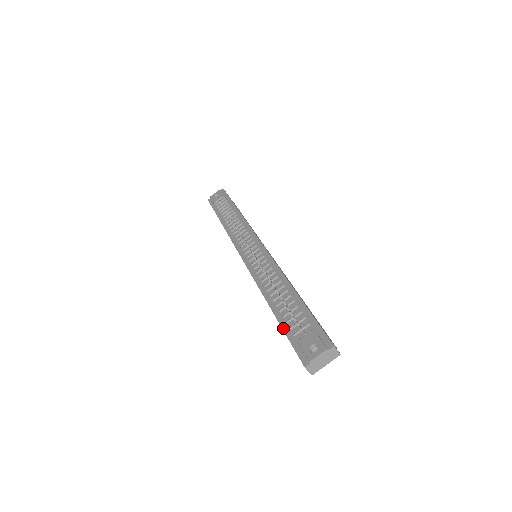
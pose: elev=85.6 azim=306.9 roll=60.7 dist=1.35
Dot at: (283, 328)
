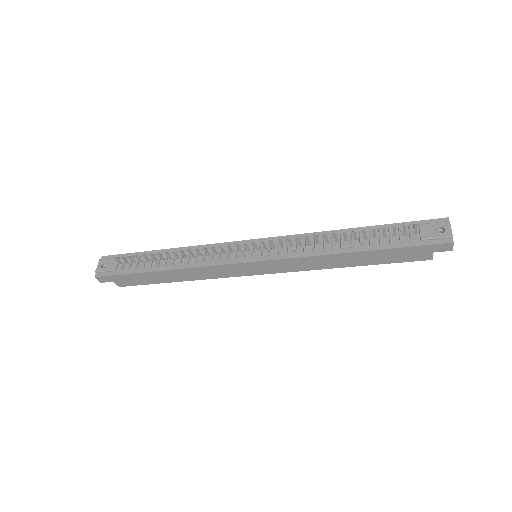
Dot at: (393, 247)
